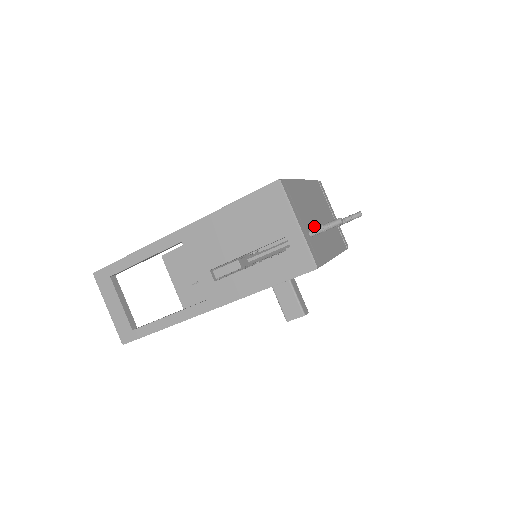
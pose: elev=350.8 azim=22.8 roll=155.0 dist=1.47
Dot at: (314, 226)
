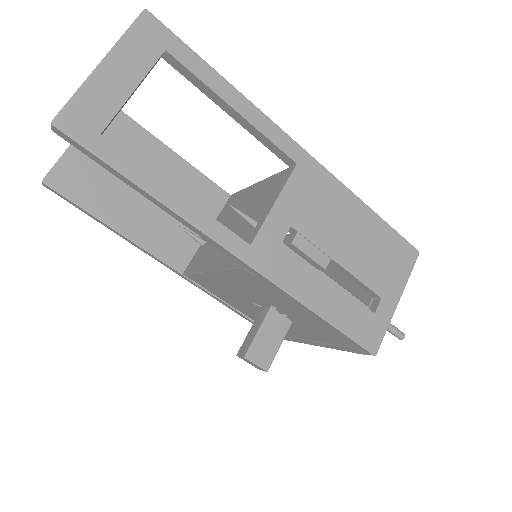
Dot at: occluded
